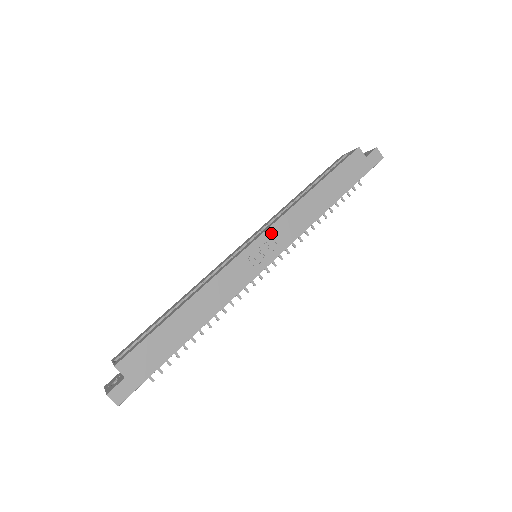
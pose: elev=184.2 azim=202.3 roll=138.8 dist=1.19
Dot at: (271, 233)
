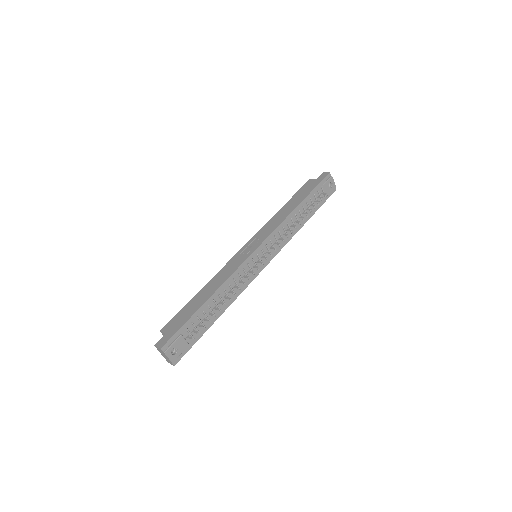
Dot at: (256, 237)
